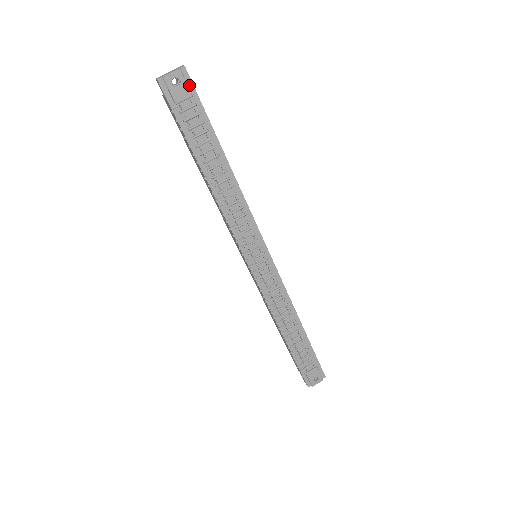
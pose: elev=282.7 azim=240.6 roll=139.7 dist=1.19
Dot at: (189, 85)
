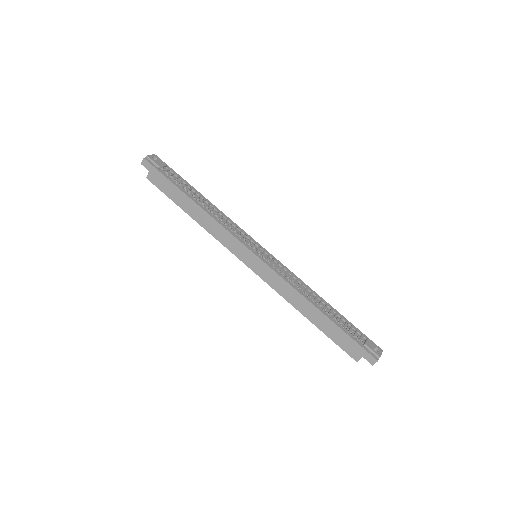
Dot at: (162, 162)
